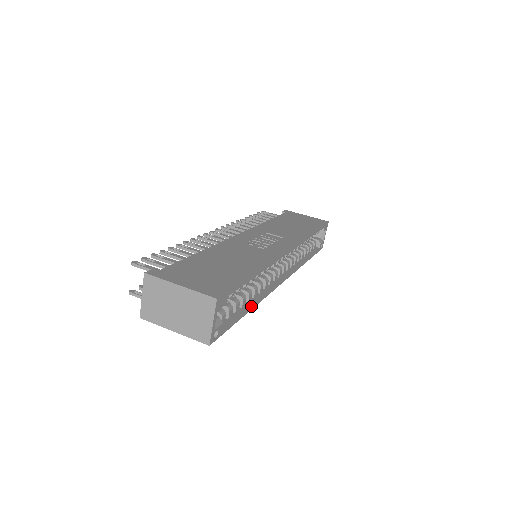
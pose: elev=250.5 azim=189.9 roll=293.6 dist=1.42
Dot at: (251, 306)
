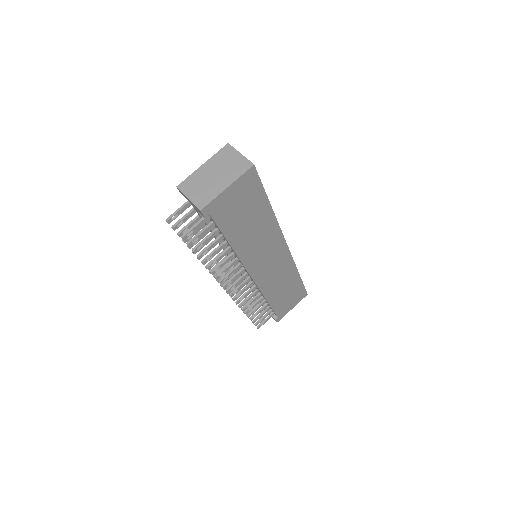
Dot at: occluded
